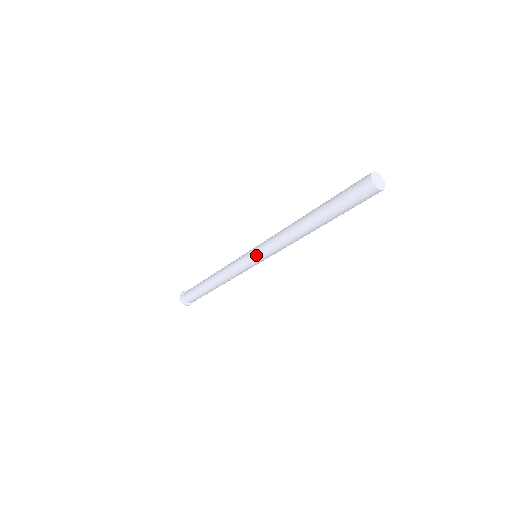
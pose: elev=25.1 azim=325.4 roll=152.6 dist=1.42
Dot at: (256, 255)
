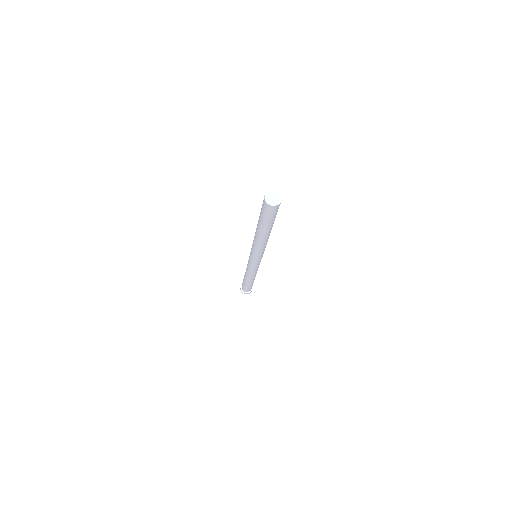
Dot at: (250, 253)
